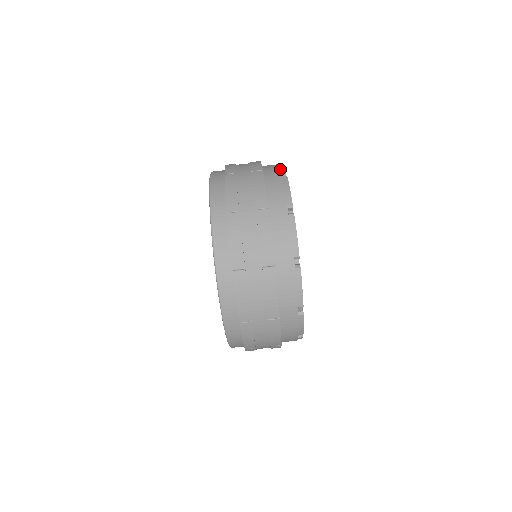
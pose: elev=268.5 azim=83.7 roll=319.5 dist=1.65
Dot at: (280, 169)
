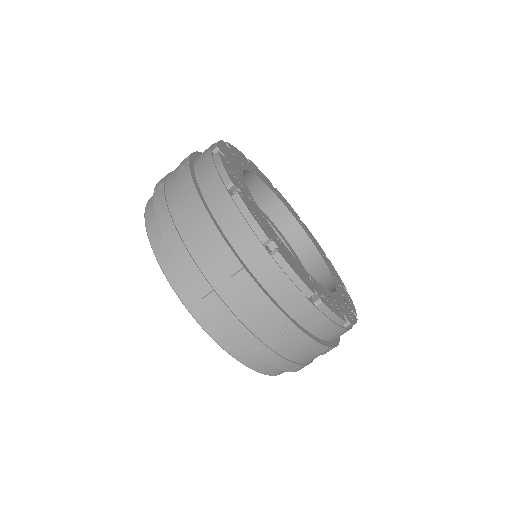
Dot at: (212, 148)
